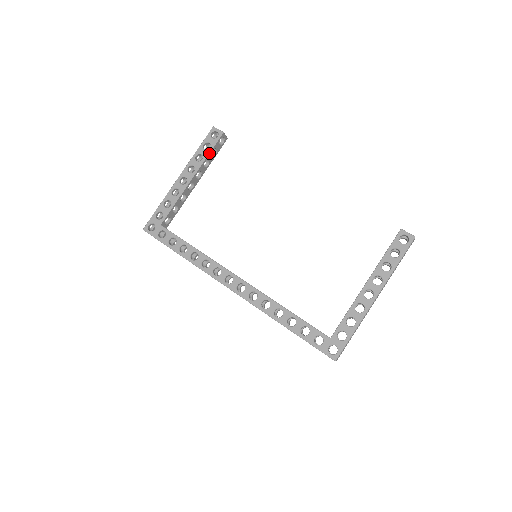
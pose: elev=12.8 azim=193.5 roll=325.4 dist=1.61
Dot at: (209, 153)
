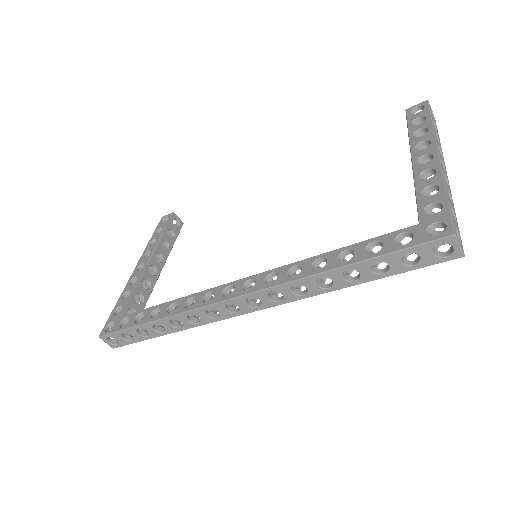
Dot at: (163, 232)
